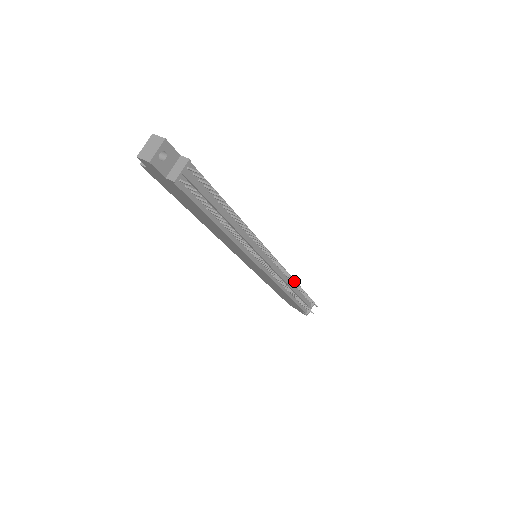
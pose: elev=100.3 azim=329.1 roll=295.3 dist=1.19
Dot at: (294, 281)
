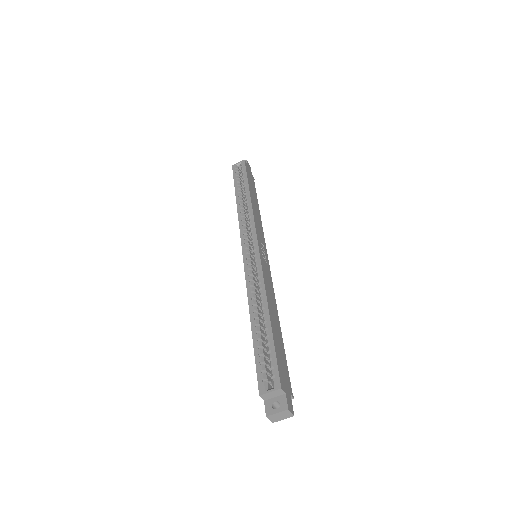
Dot at: occluded
